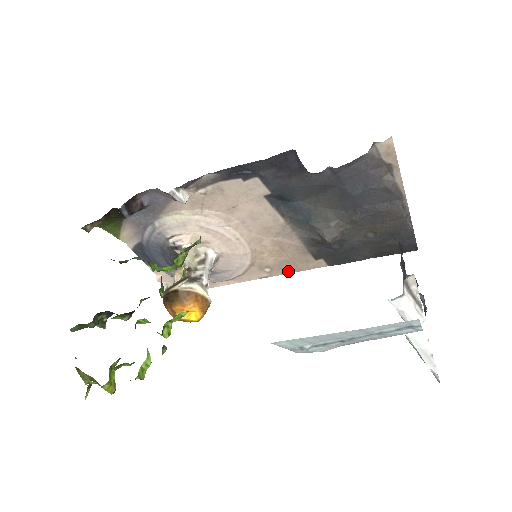
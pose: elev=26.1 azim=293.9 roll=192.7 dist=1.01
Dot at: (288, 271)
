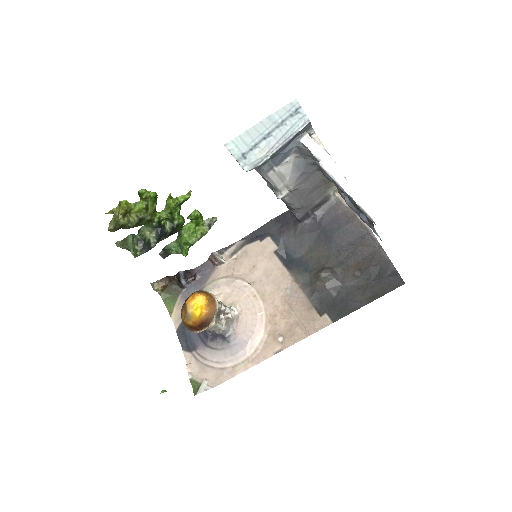
Dot at: (299, 338)
